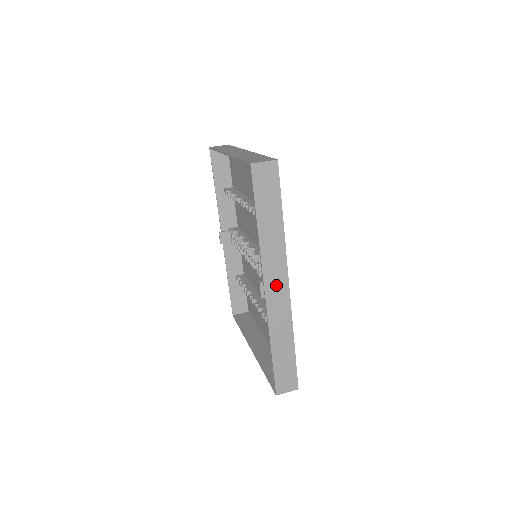
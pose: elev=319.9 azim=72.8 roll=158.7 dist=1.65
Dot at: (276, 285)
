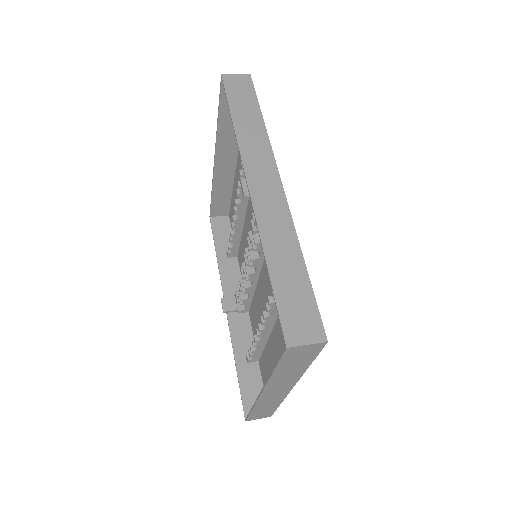
Dot at: (263, 181)
